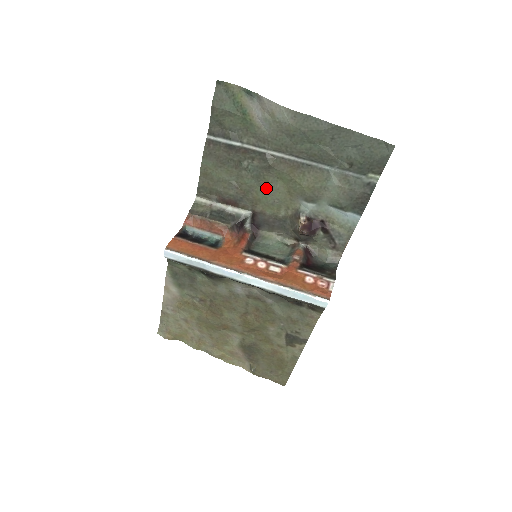
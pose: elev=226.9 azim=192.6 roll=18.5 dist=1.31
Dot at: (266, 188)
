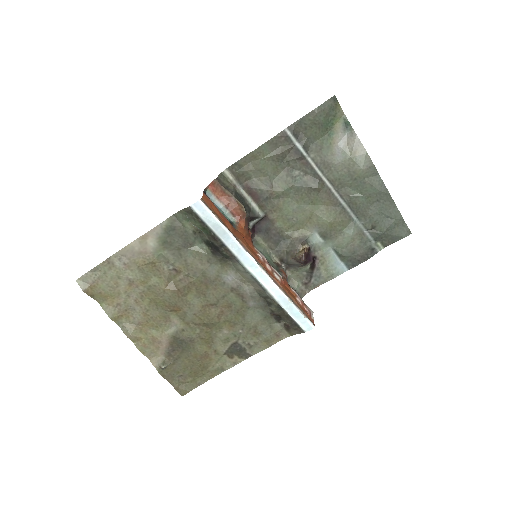
Dot at: (296, 203)
